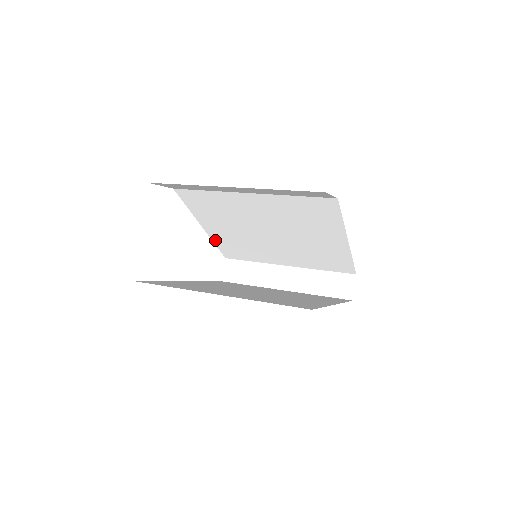
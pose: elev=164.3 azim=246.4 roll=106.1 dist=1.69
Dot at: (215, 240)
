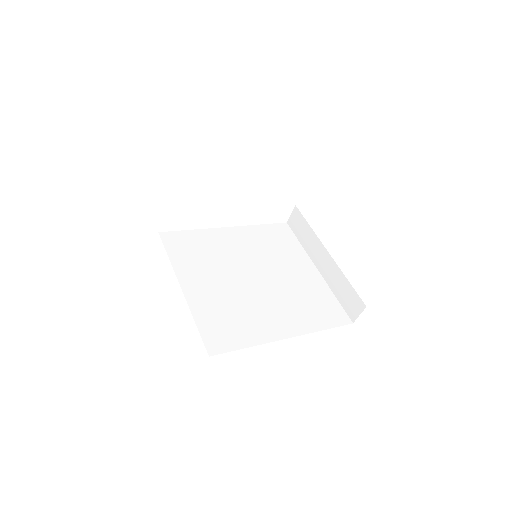
Dot at: occluded
